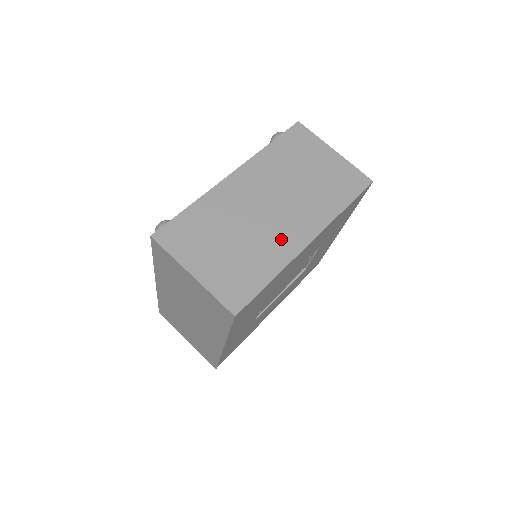
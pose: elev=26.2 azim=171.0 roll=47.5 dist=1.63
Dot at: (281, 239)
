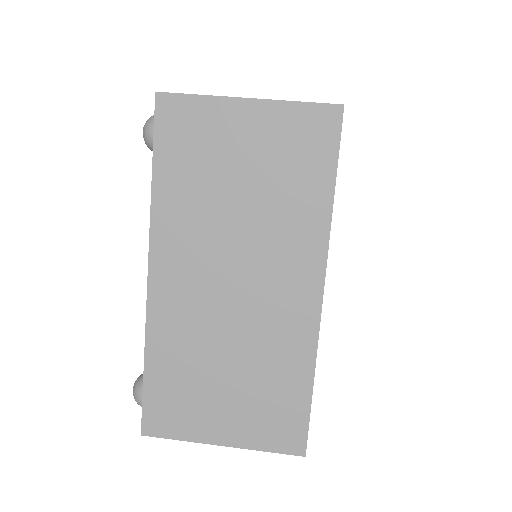
Dot at: (283, 321)
